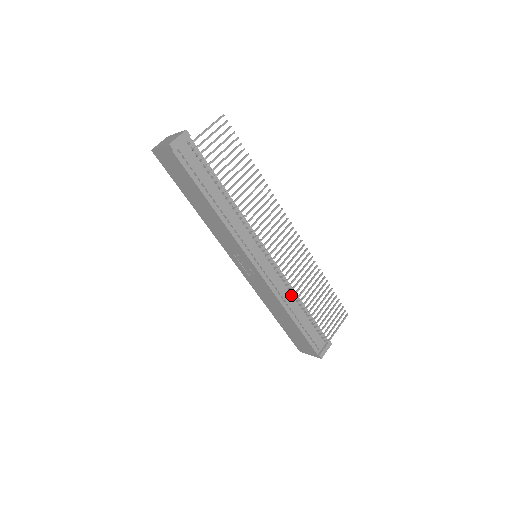
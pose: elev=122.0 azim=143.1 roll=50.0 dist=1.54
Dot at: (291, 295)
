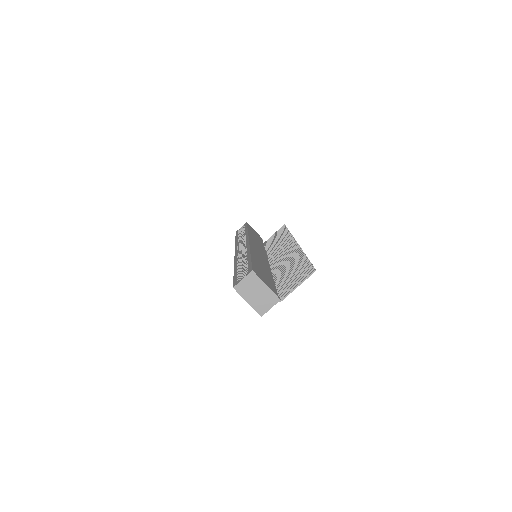
Dot at: occluded
